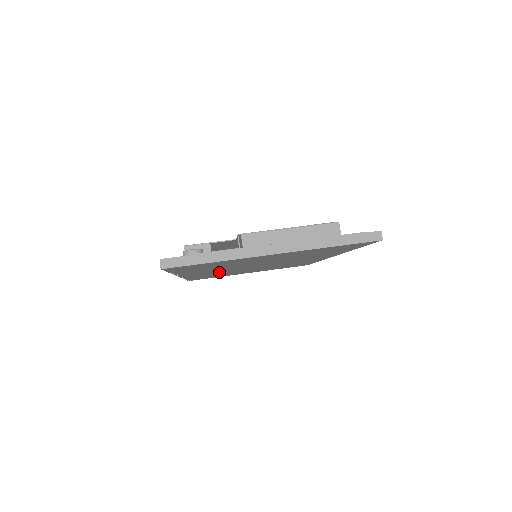
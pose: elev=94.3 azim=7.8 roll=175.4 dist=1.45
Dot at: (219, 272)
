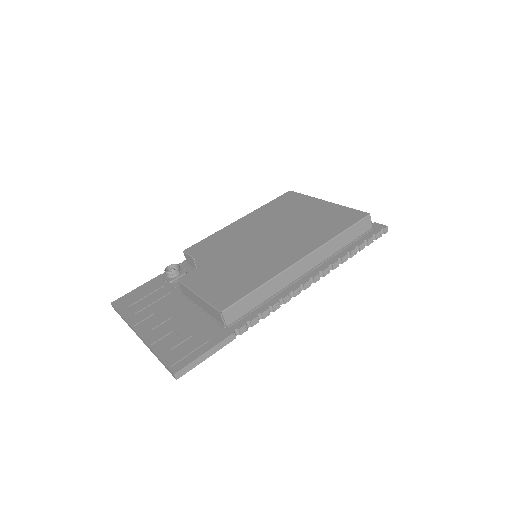
Dot at: occluded
